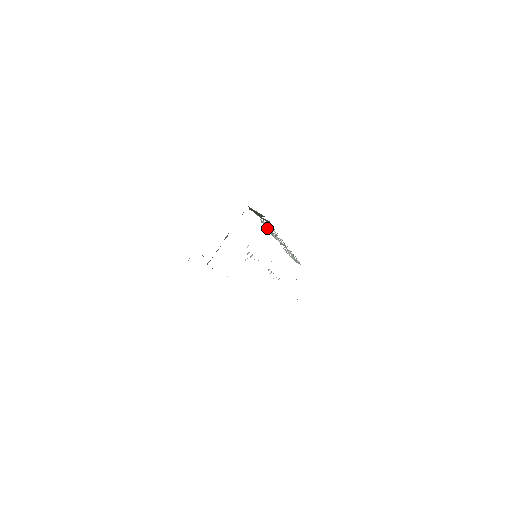
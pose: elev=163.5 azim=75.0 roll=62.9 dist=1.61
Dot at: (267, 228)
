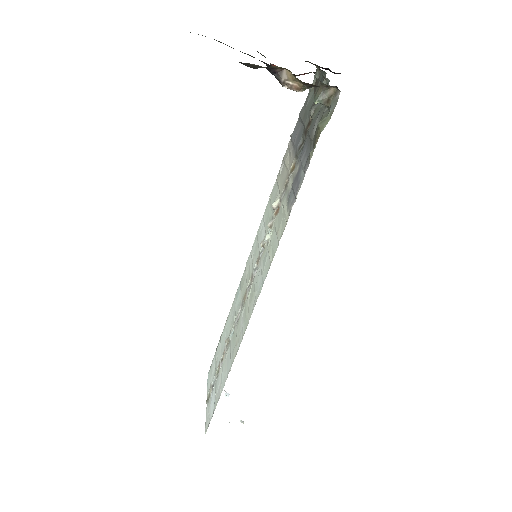
Dot at: occluded
